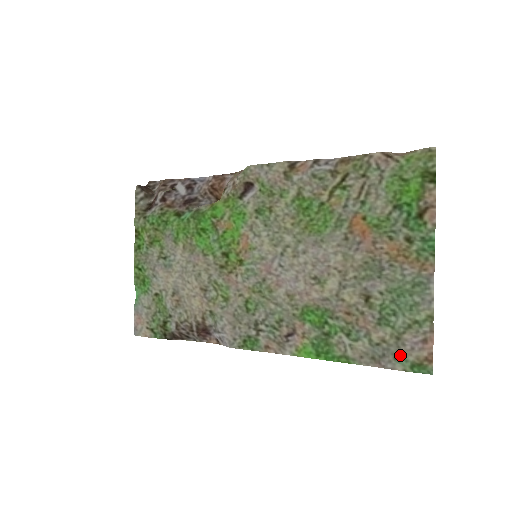
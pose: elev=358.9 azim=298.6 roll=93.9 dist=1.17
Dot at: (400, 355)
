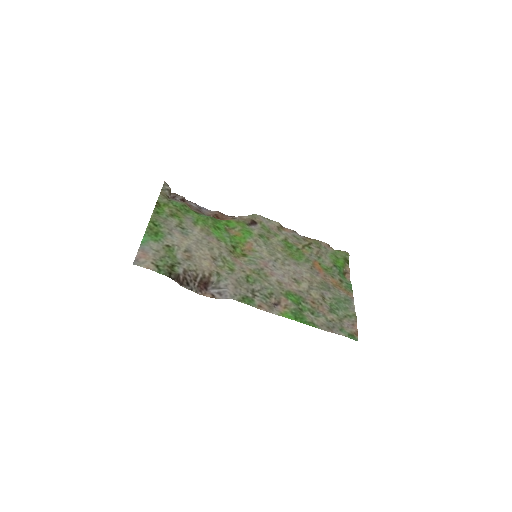
Dot at: (342, 329)
